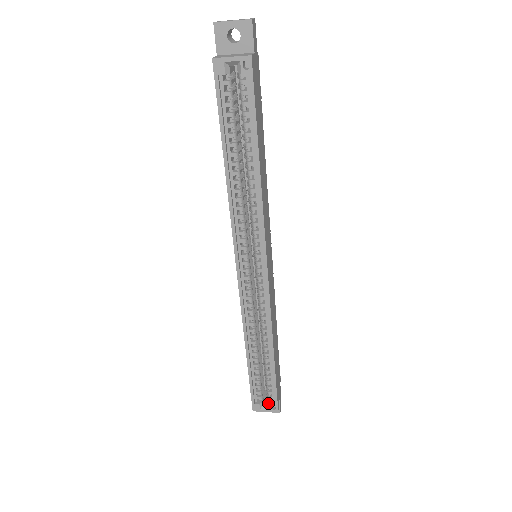
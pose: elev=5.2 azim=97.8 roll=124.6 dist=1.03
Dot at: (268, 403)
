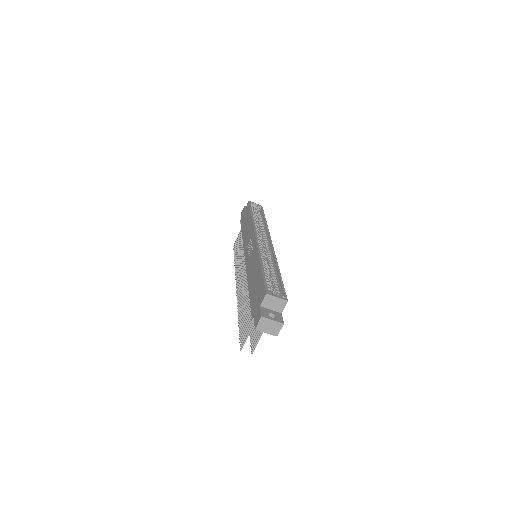
Dot at: (278, 295)
